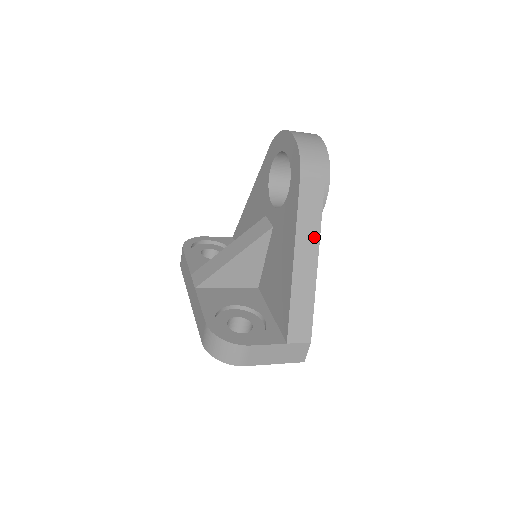
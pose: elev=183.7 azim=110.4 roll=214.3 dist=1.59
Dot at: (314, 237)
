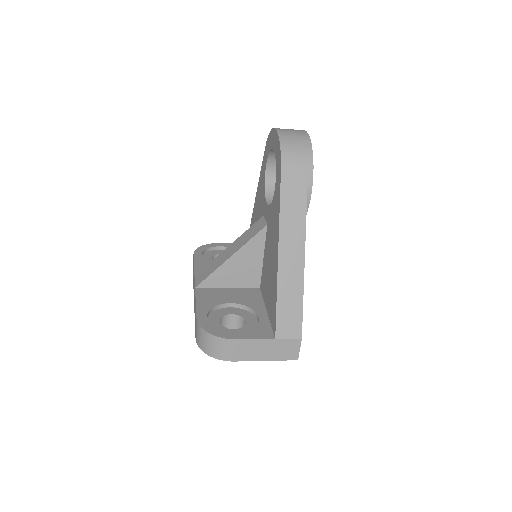
Dot at: (299, 230)
